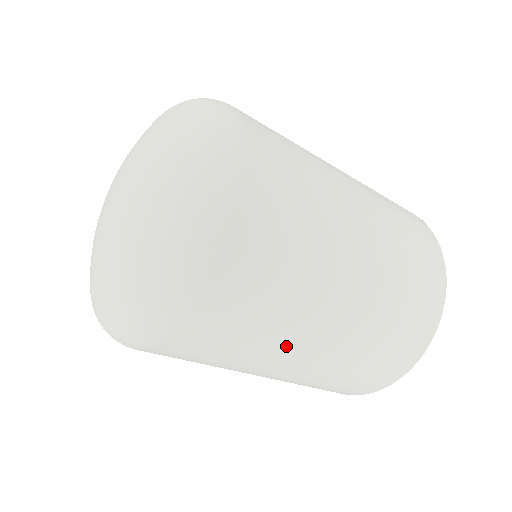
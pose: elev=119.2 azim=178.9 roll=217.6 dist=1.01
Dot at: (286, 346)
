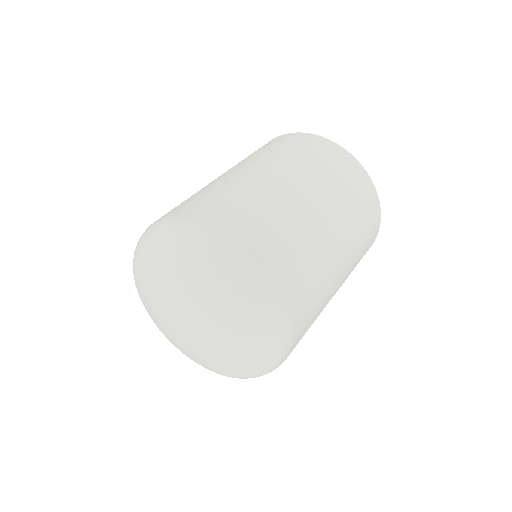
Dot at: (332, 283)
